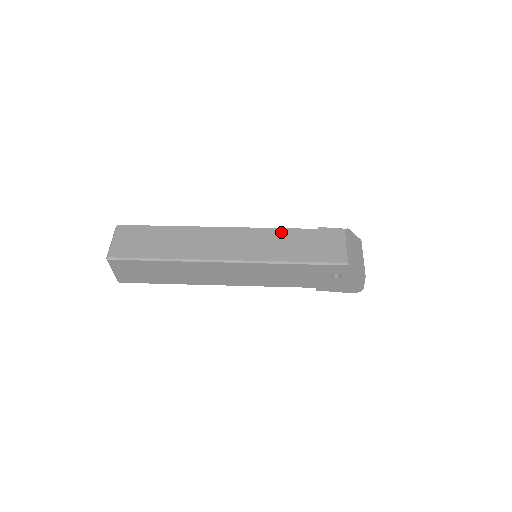
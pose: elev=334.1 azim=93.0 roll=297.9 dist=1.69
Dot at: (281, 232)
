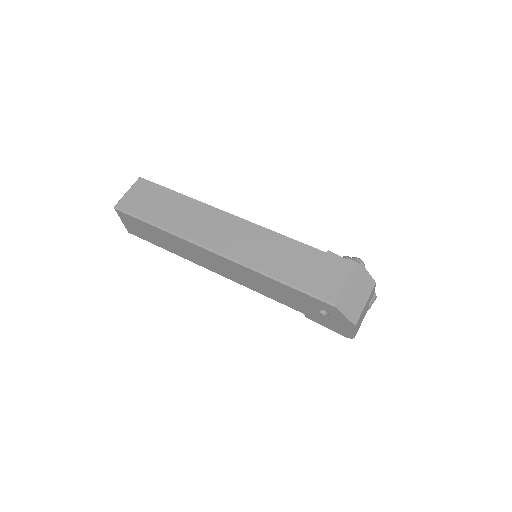
Dot at: (285, 241)
